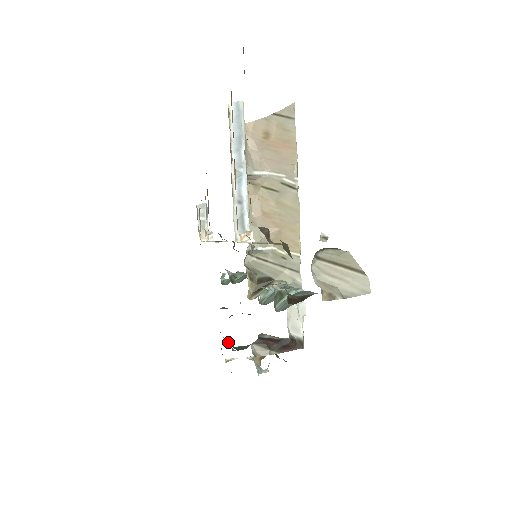
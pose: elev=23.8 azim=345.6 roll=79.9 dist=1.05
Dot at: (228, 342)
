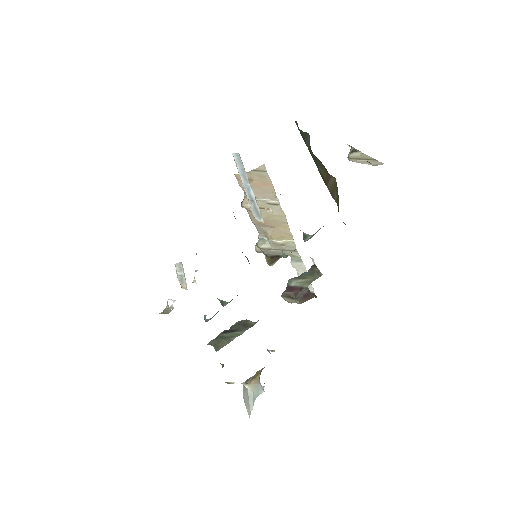
Dot at: occluded
